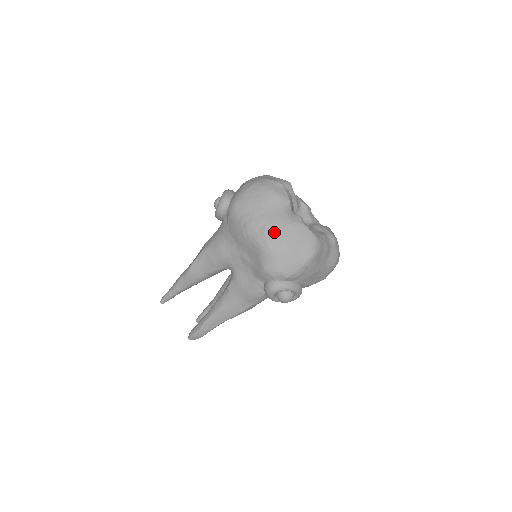
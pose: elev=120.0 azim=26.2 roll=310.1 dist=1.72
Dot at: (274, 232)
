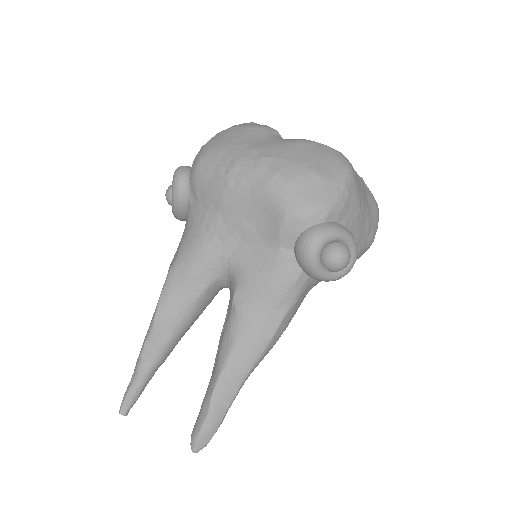
Dot at: (277, 156)
